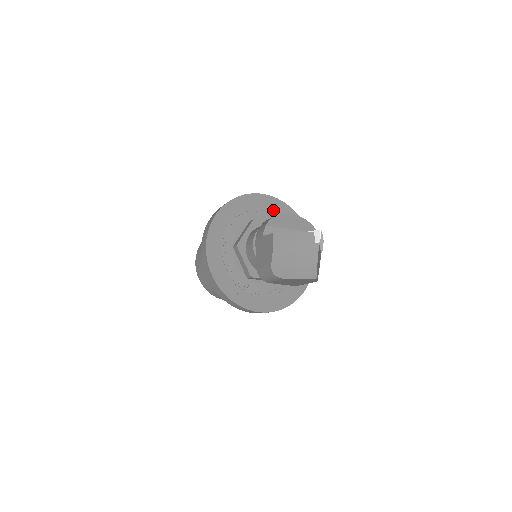
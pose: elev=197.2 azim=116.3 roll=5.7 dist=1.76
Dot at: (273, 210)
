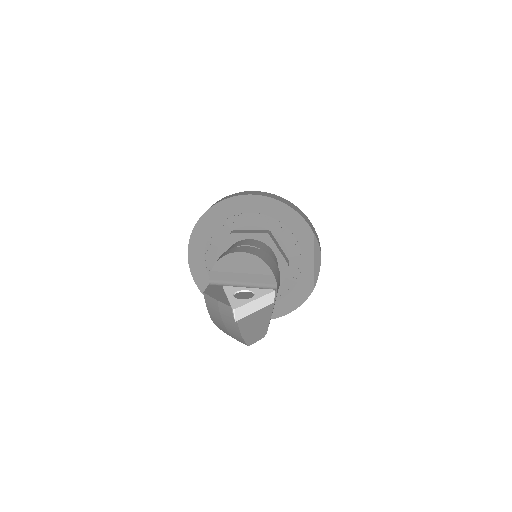
Dot at: (261, 212)
